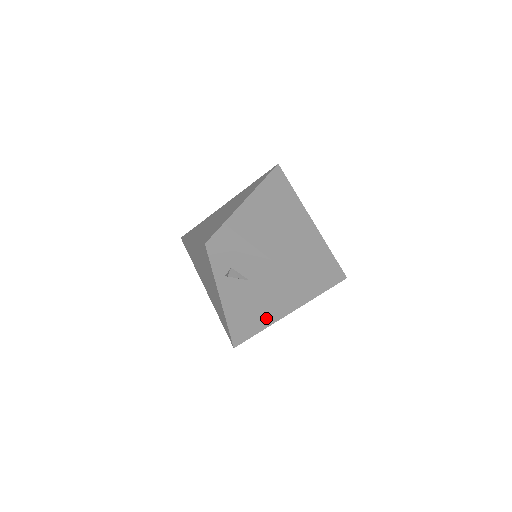
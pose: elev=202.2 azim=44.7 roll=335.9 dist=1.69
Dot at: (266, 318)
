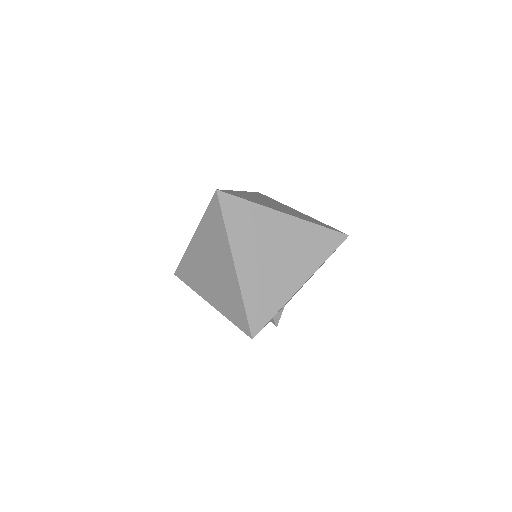
Dot at: occluded
